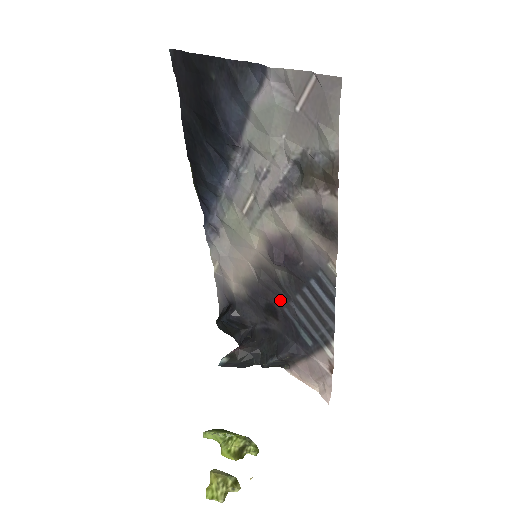
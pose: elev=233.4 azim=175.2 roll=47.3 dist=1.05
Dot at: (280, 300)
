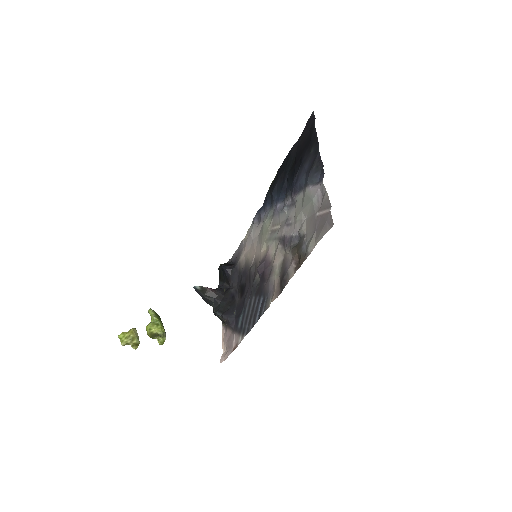
Dot at: (248, 290)
